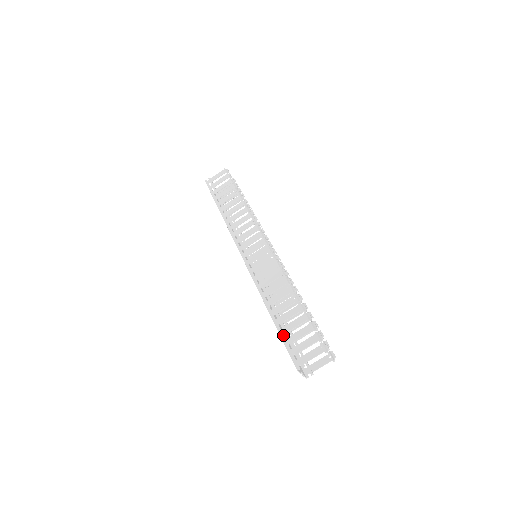
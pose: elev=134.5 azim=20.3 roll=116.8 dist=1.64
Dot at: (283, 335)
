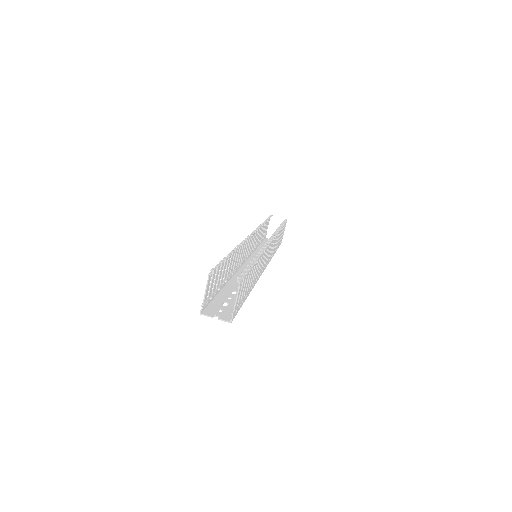
Dot at: (214, 294)
